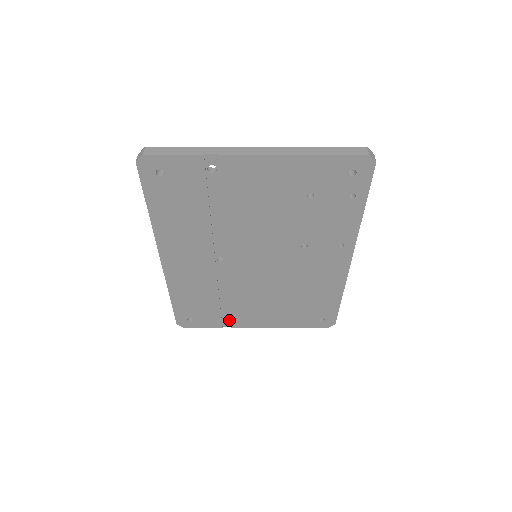
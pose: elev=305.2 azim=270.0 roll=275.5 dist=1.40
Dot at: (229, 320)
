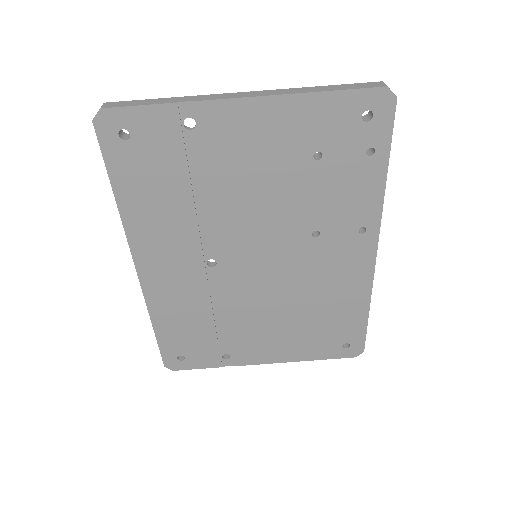
Dot at: (230, 355)
